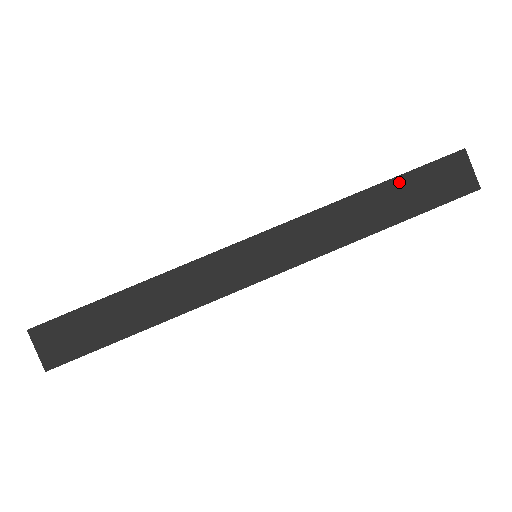
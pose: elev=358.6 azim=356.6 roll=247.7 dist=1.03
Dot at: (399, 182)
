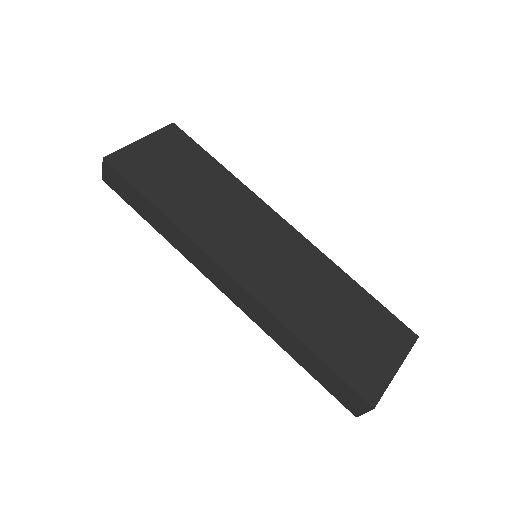
Dot at: (323, 365)
